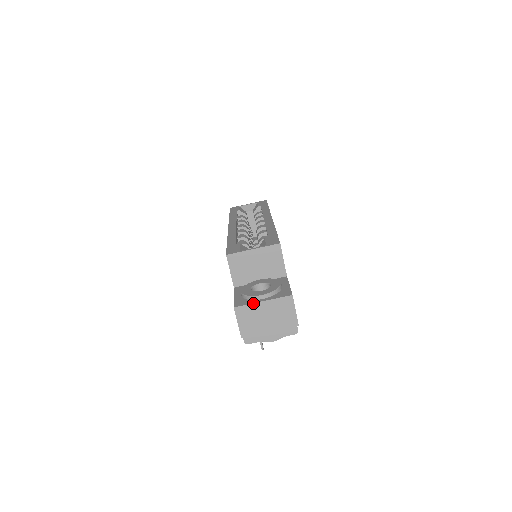
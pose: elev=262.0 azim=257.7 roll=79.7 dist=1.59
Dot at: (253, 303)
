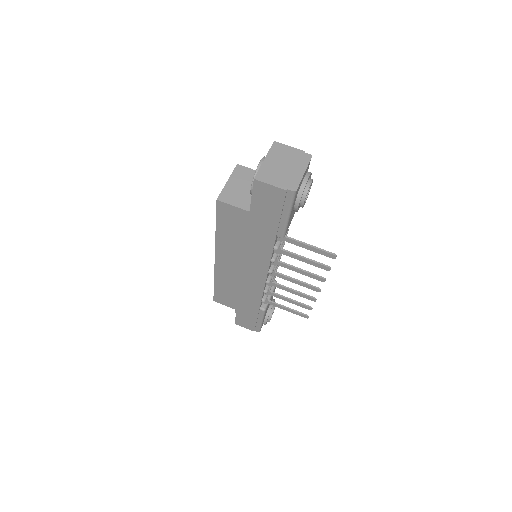
Dot at: (261, 166)
